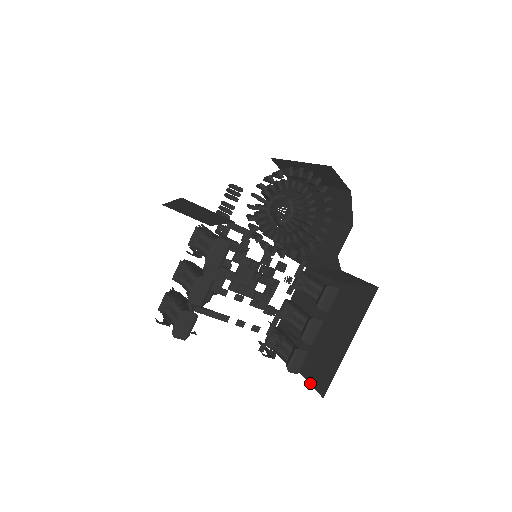
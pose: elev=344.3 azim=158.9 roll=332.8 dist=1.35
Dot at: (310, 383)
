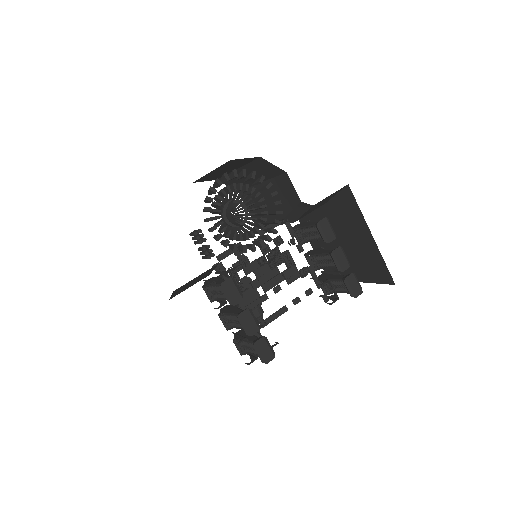
Dot at: (378, 283)
